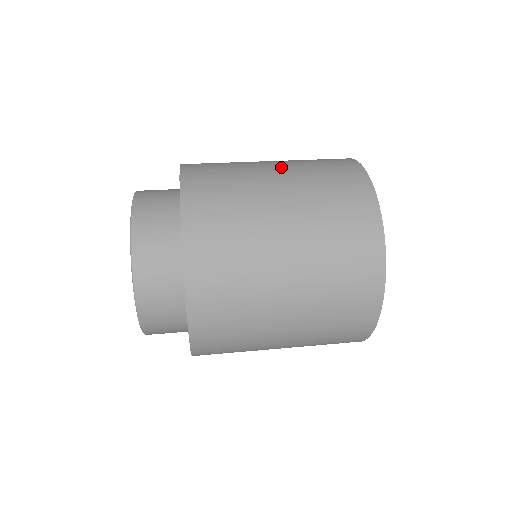
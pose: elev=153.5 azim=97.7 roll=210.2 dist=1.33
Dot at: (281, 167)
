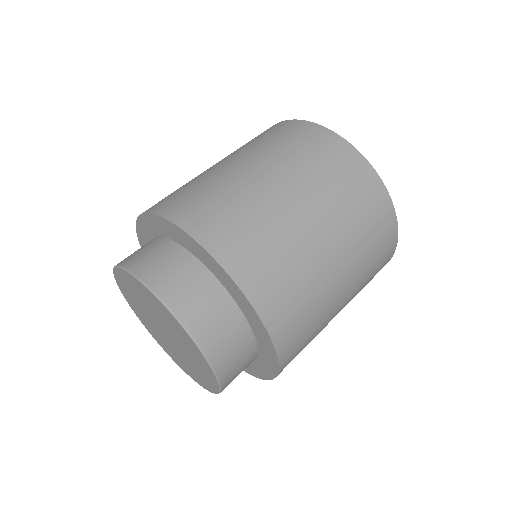
Dot at: (342, 257)
